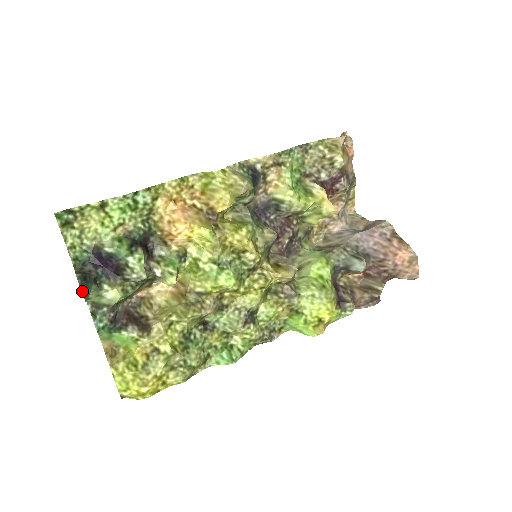
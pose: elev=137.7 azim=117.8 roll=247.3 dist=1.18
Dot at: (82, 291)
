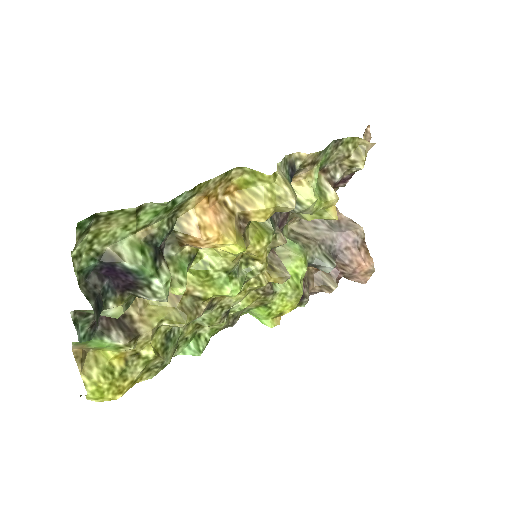
Dot at: occluded
